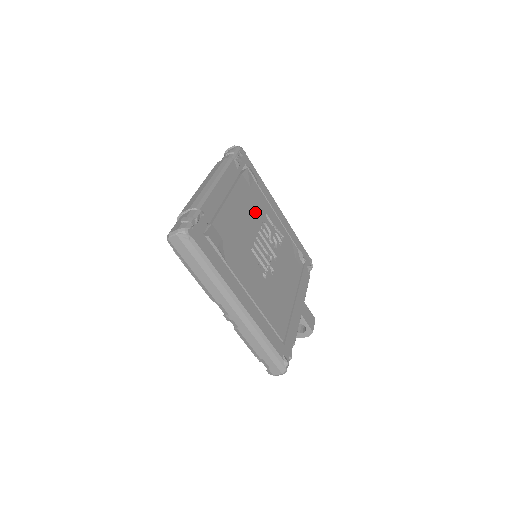
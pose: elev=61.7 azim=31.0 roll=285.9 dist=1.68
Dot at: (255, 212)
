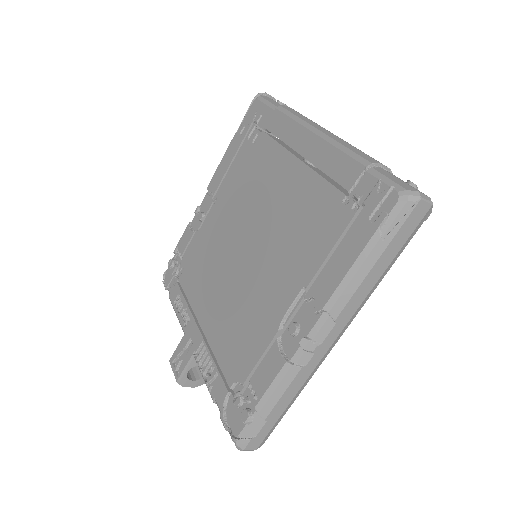
Dot at: occluded
